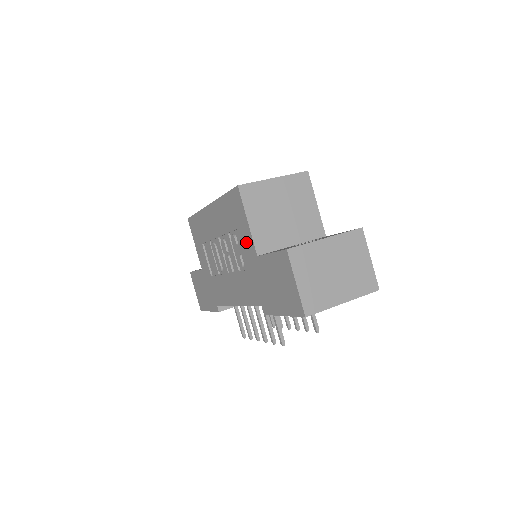
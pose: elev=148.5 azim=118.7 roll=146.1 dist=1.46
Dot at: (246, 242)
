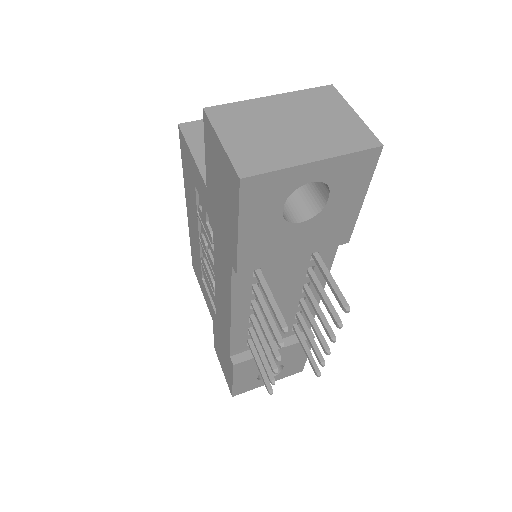
Dot at: (200, 189)
